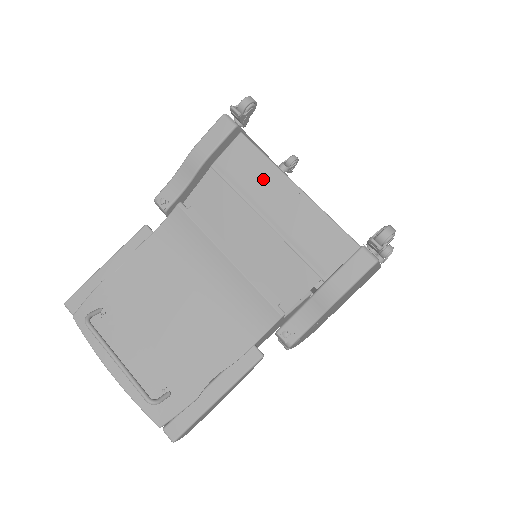
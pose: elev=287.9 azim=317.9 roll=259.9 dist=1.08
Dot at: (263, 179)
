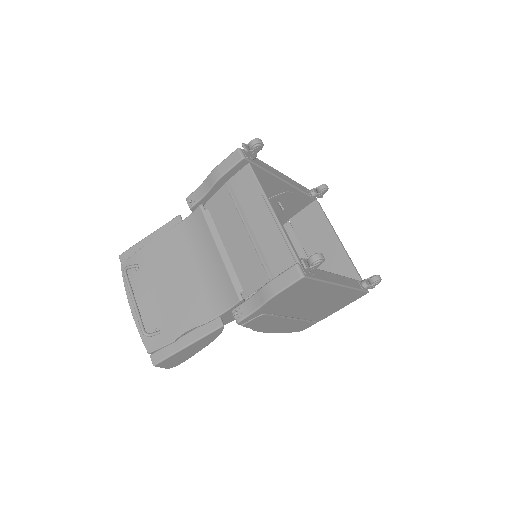
Dot at: (253, 200)
